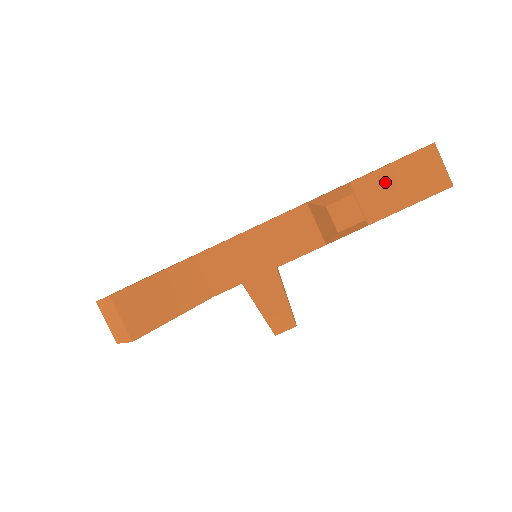
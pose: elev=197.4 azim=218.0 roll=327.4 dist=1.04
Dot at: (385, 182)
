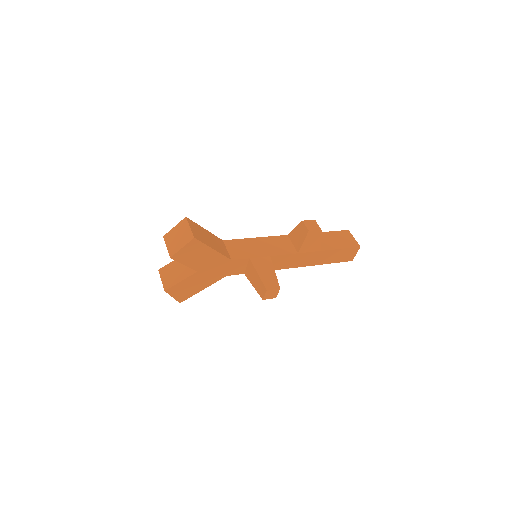
Dot at: (327, 237)
